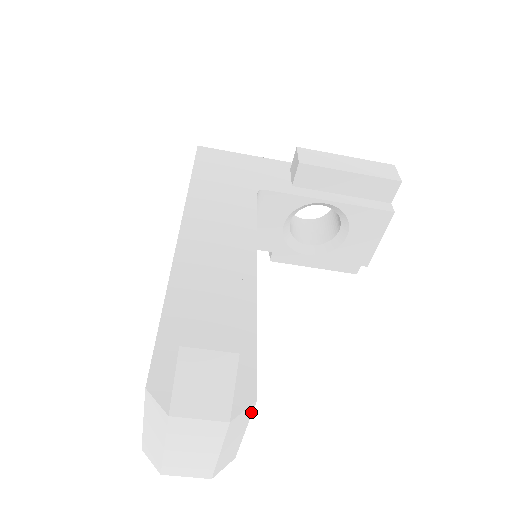
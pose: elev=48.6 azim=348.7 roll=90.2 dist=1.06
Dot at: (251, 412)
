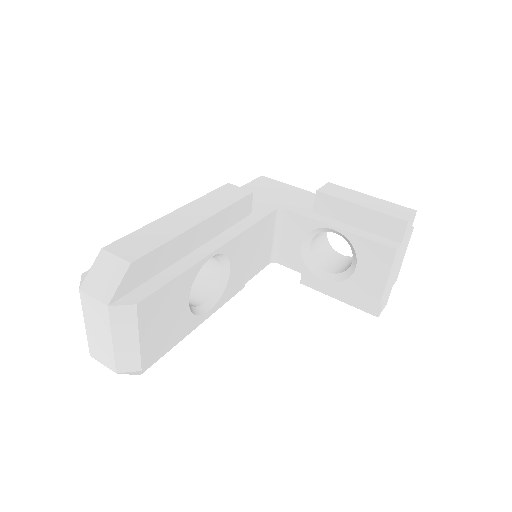
Dot at: (136, 316)
